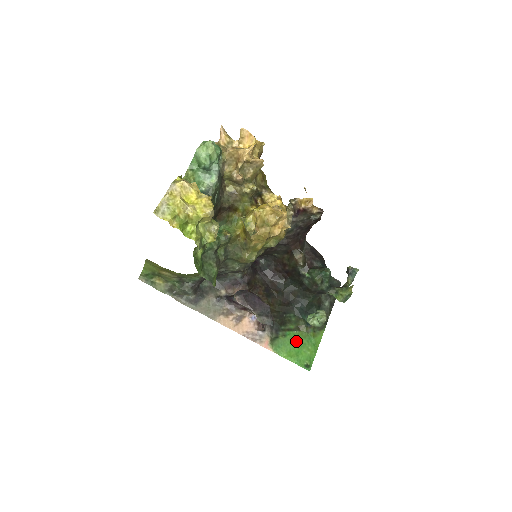
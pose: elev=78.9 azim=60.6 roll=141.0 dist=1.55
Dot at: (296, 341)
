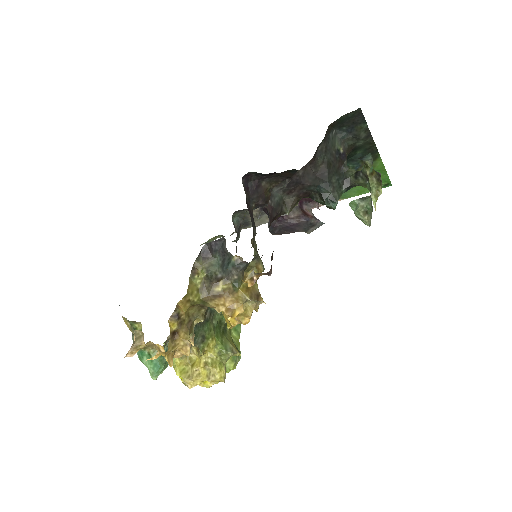
Dot at: occluded
